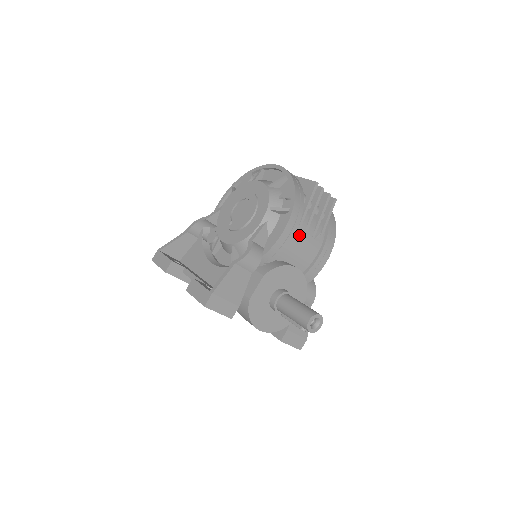
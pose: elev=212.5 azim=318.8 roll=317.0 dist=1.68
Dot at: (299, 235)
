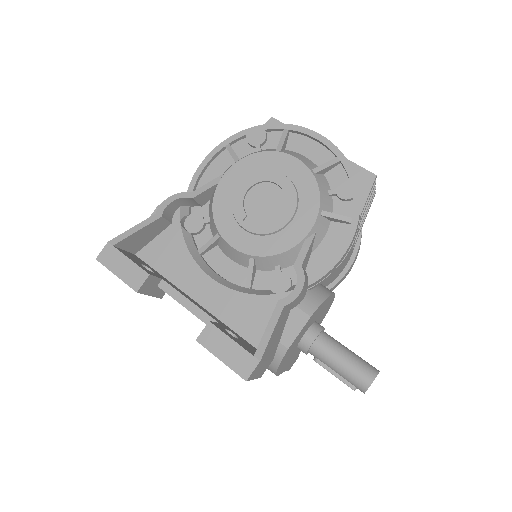
Dot at: occluded
